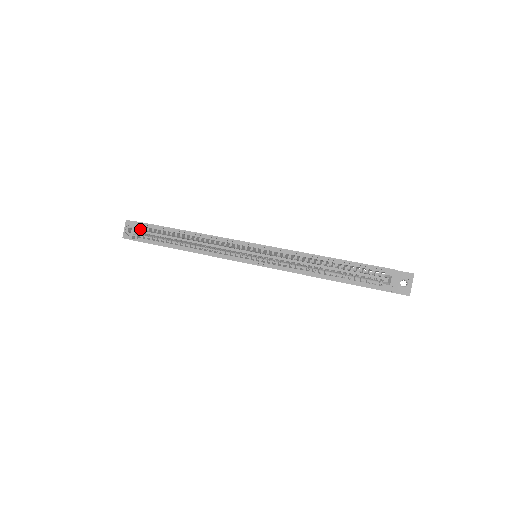
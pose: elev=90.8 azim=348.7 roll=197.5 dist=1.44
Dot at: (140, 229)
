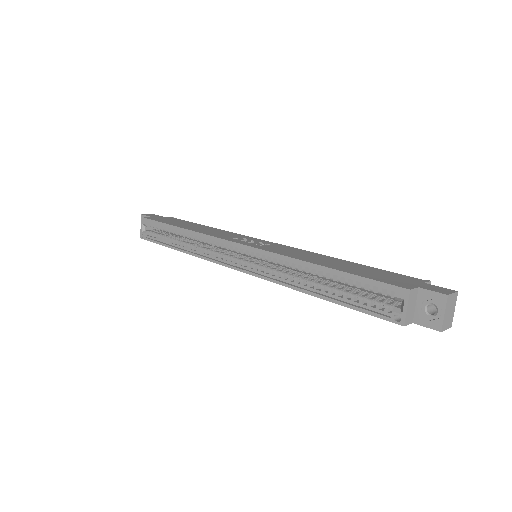
Dot at: (148, 226)
